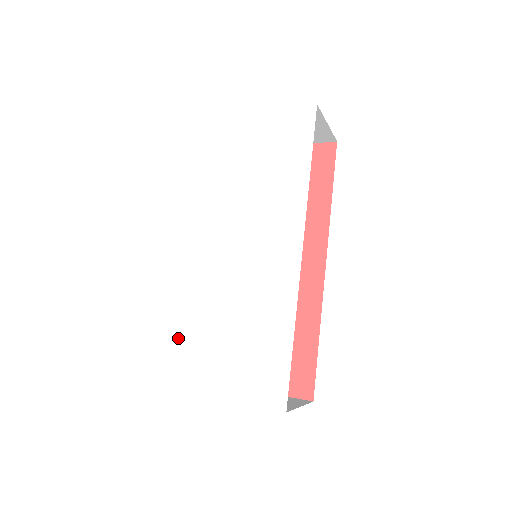
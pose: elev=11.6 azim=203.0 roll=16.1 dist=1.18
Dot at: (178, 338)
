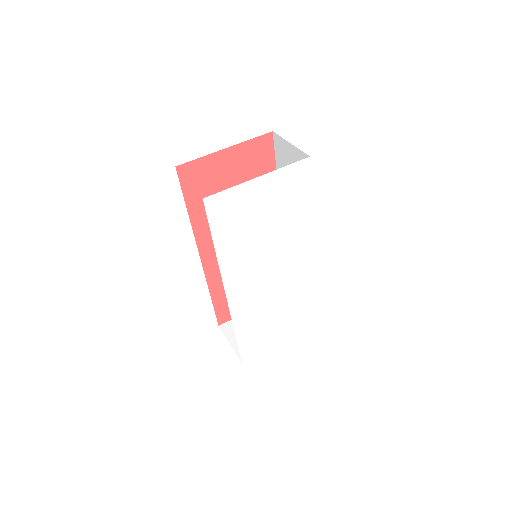
Dot at: (243, 339)
